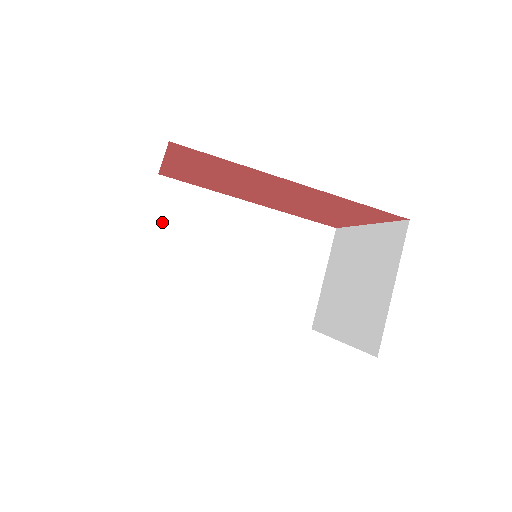
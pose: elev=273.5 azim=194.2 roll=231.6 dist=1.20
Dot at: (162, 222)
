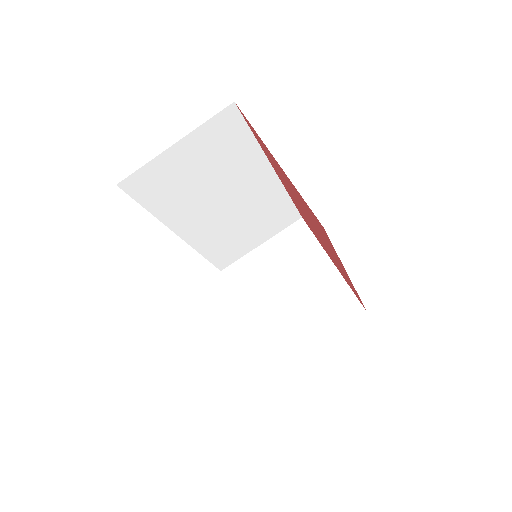
Dot at: (196, 146)
